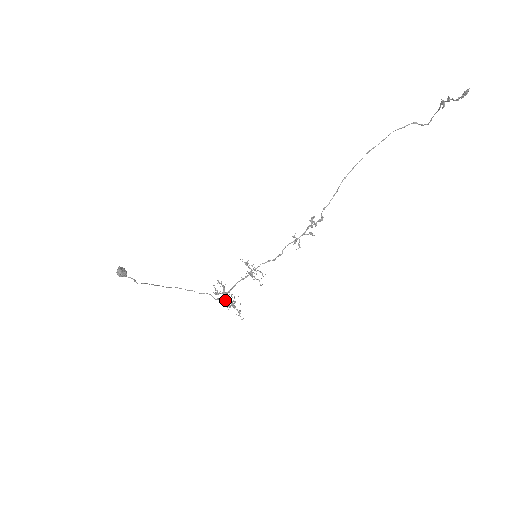
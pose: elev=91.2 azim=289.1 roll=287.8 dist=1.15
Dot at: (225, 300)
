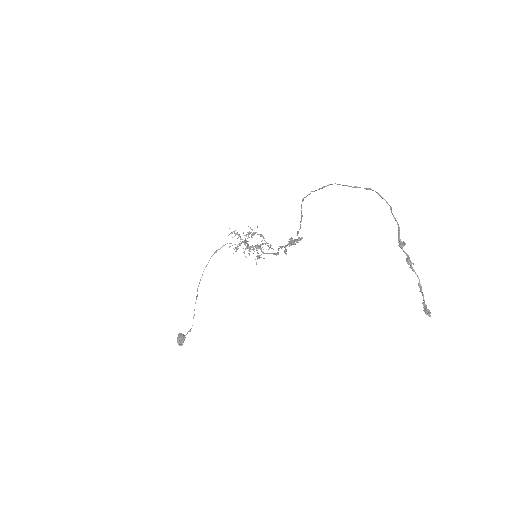
Dot at: occluded
